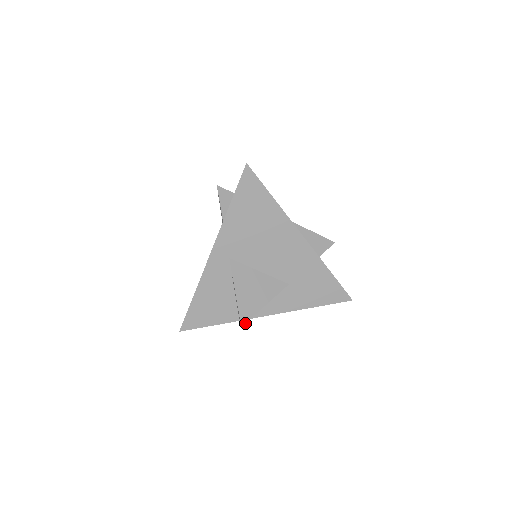
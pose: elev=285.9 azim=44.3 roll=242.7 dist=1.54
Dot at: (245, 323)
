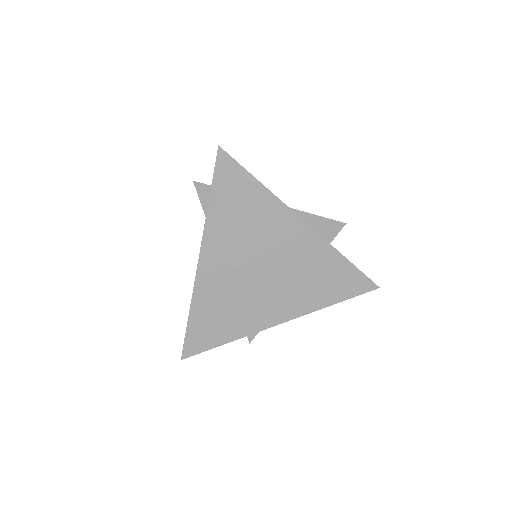
Dot at: (253, 338)
